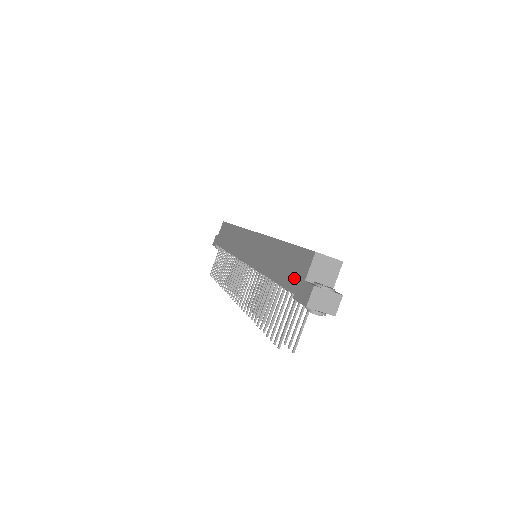
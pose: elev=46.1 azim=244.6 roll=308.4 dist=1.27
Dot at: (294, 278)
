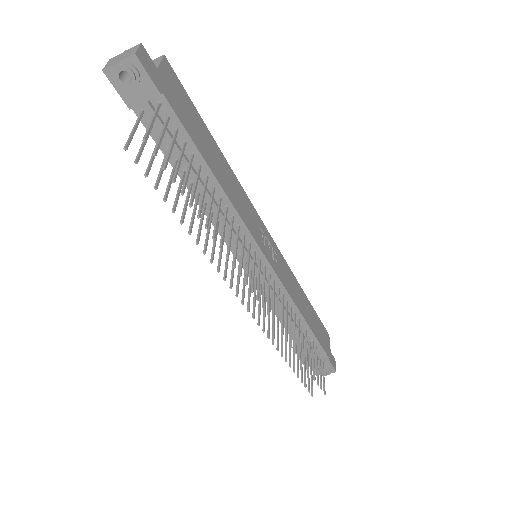
Dot at: occluded
